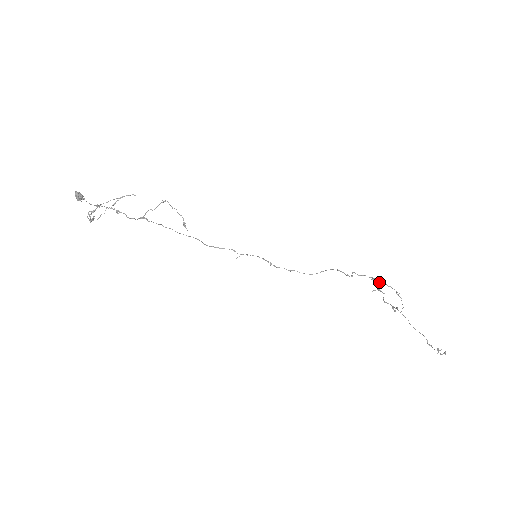
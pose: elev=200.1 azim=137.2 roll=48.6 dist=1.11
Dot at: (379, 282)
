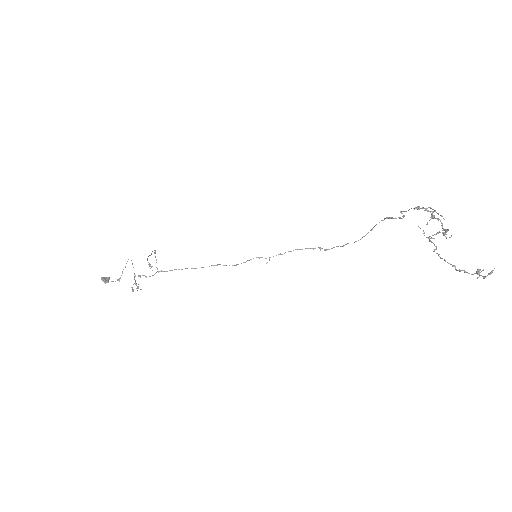
Dot at: (419, 209)
